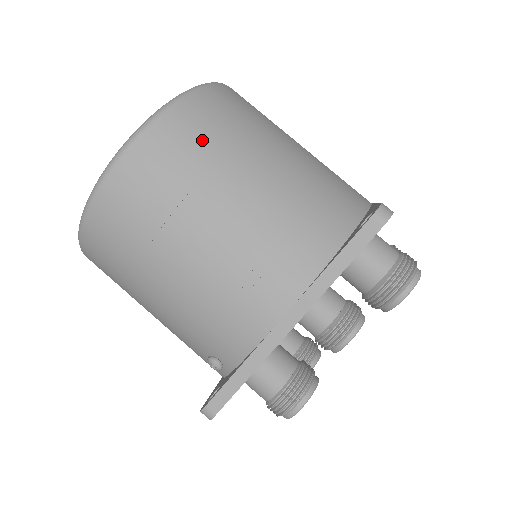
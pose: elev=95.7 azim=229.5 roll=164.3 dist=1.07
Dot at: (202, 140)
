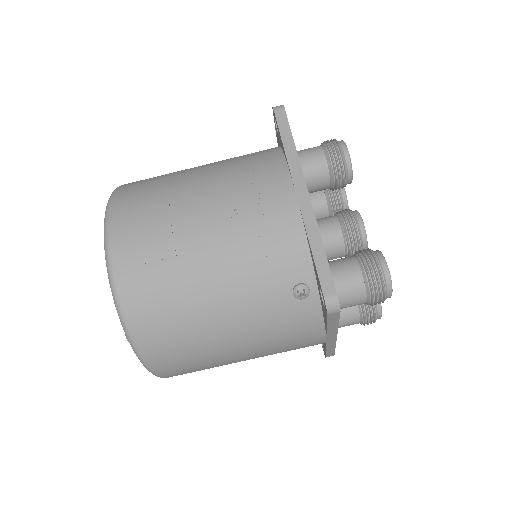
Dot at: (150, 185)
